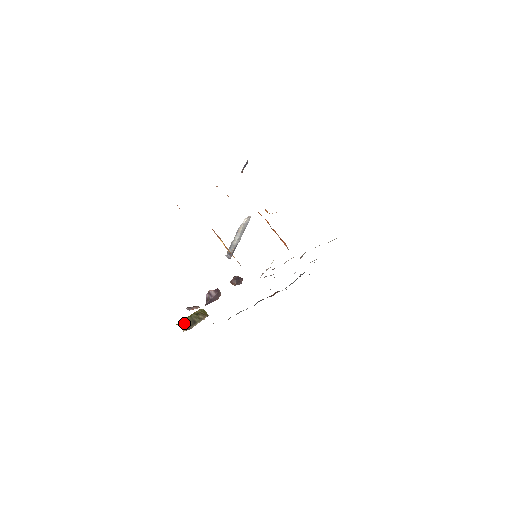
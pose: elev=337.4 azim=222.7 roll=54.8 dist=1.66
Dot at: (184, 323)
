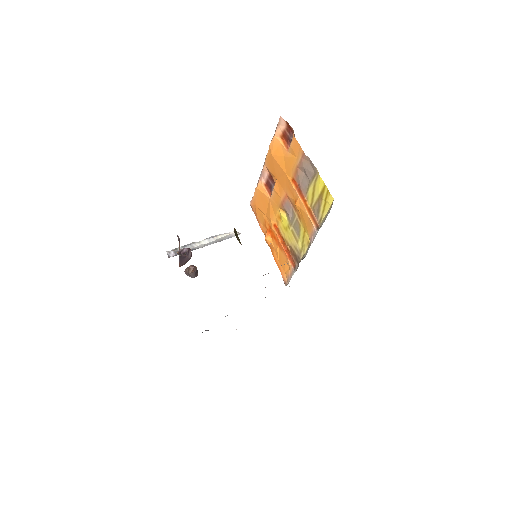
Dot at: occluded
